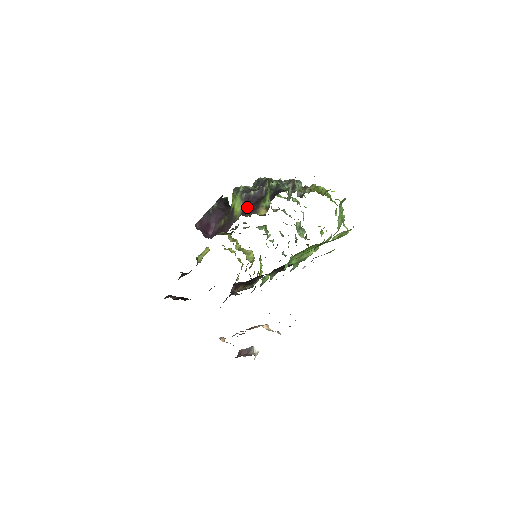
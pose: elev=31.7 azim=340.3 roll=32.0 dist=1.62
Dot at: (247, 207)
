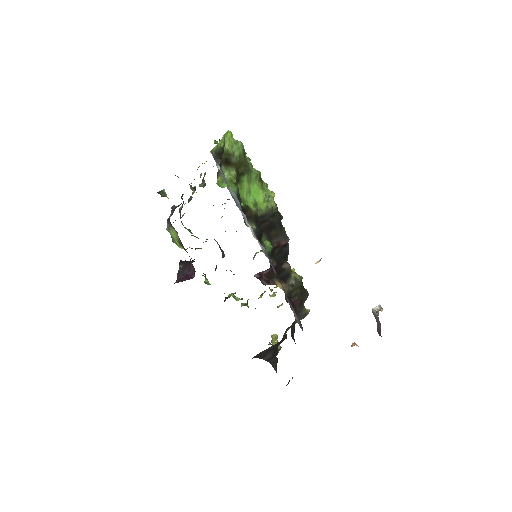
Dot at: occluded
